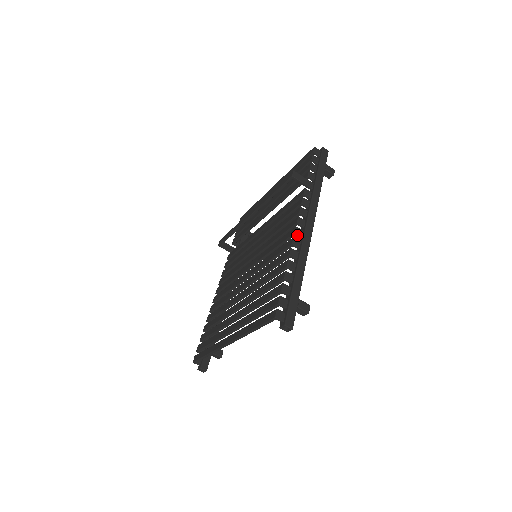
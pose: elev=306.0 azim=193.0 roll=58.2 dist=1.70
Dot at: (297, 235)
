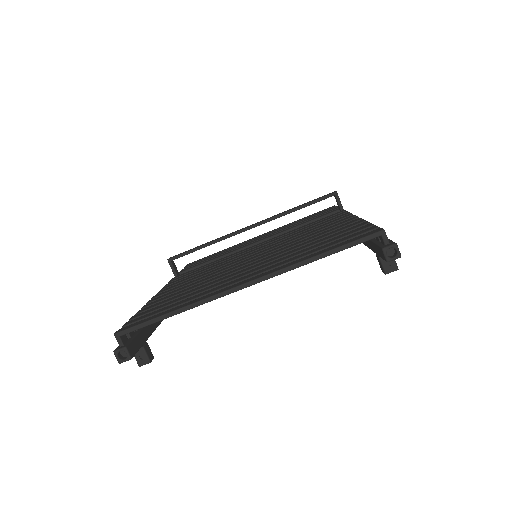
Dot at: occluded
